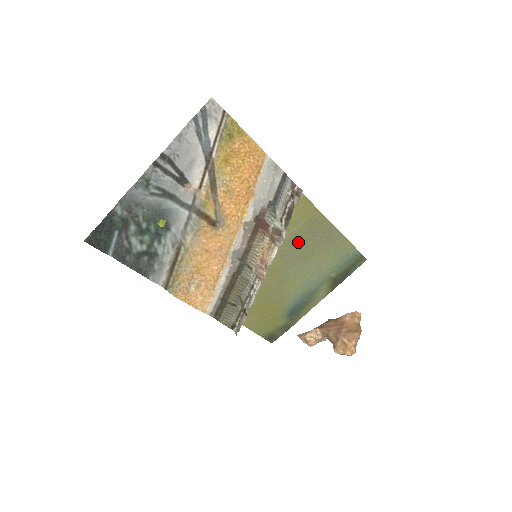
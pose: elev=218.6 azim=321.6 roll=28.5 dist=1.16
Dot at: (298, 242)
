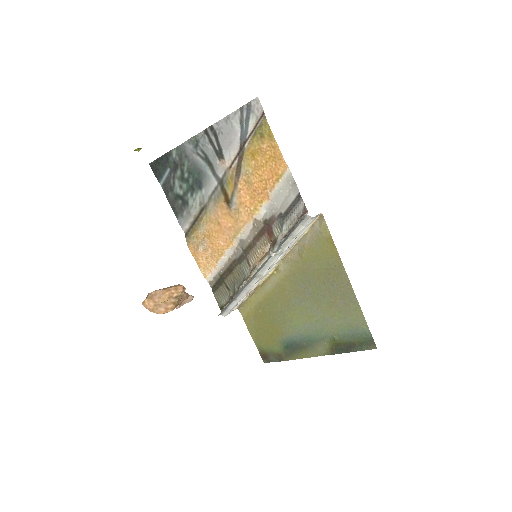
Dot at: (313, 279)
